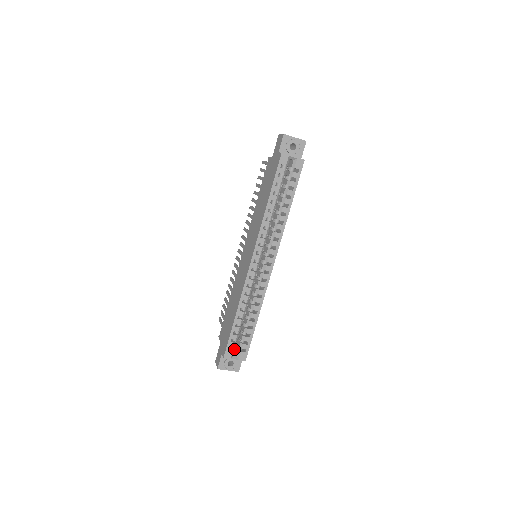
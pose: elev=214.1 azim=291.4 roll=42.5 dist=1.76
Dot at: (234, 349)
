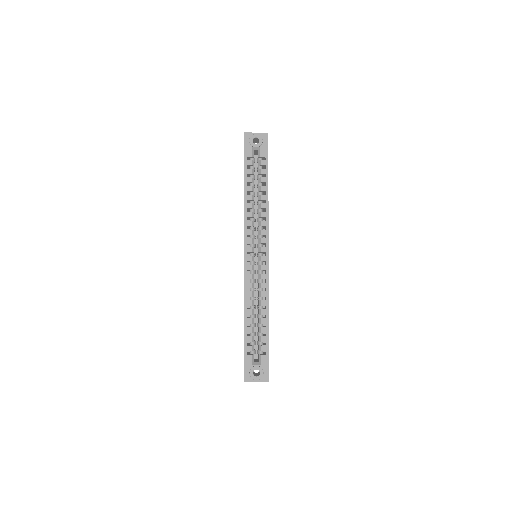
Dot at: occluded
